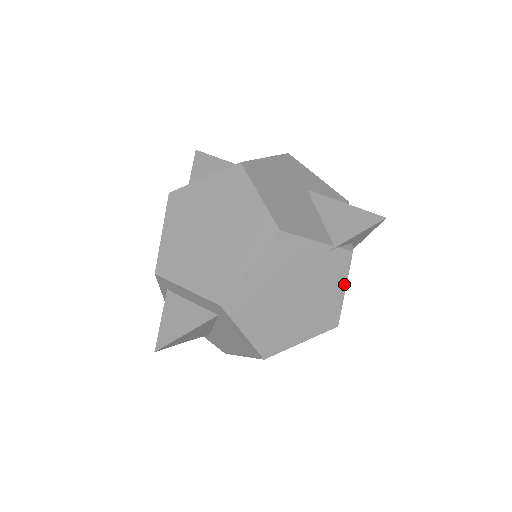
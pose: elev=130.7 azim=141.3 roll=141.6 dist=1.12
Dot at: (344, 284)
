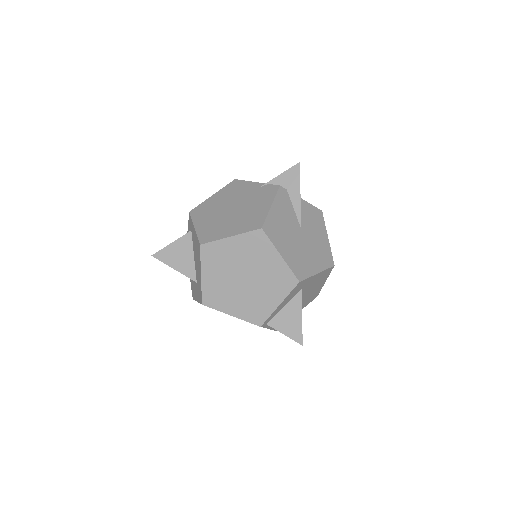
Dot at: (271, 202)
